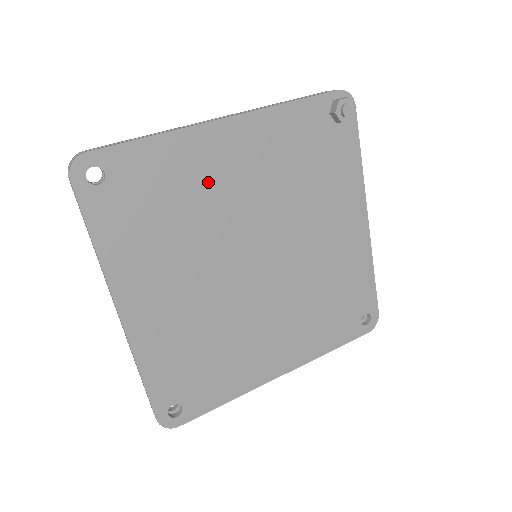
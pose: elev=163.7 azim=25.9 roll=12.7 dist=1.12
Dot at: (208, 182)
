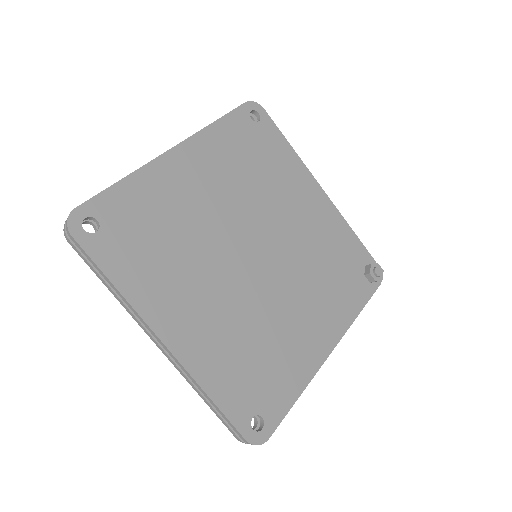
Dot at: (286, 190)
